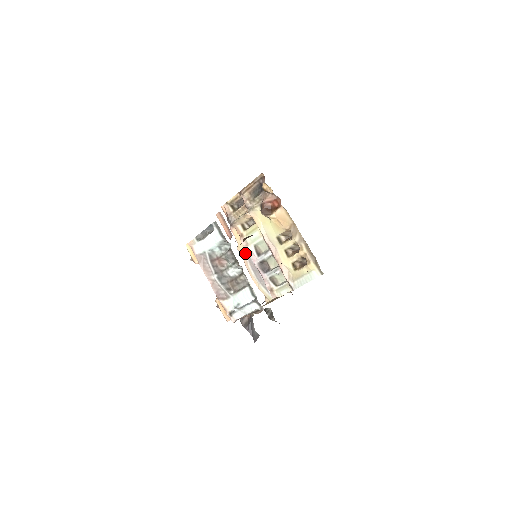
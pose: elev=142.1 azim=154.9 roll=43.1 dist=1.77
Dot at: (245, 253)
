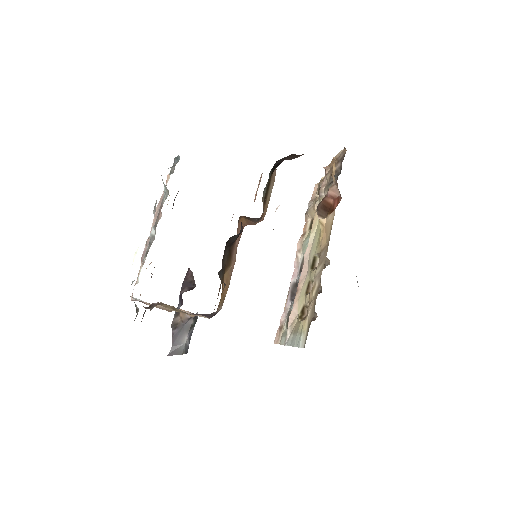
Dot at: occluded
